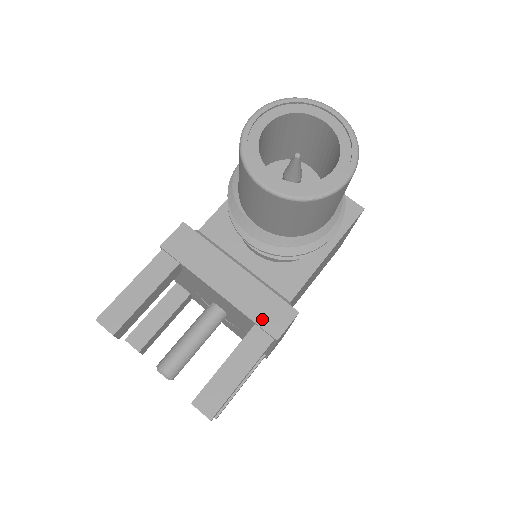
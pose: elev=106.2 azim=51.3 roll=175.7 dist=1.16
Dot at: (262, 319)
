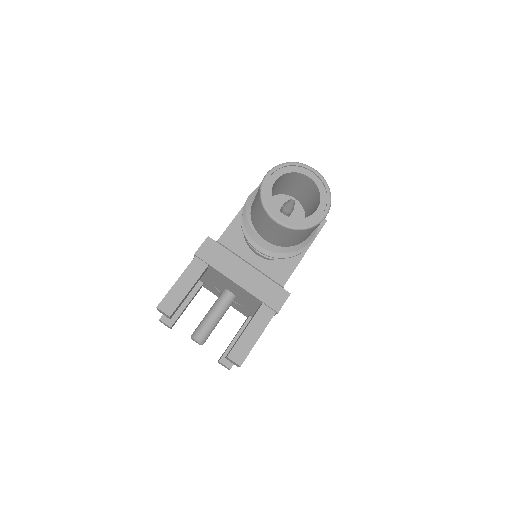
Dot at: (267, 300)
